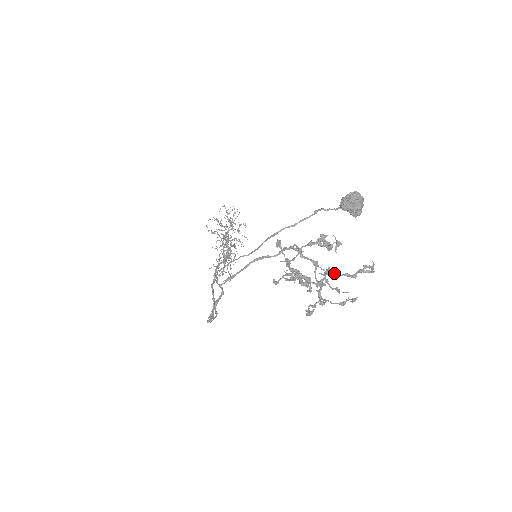
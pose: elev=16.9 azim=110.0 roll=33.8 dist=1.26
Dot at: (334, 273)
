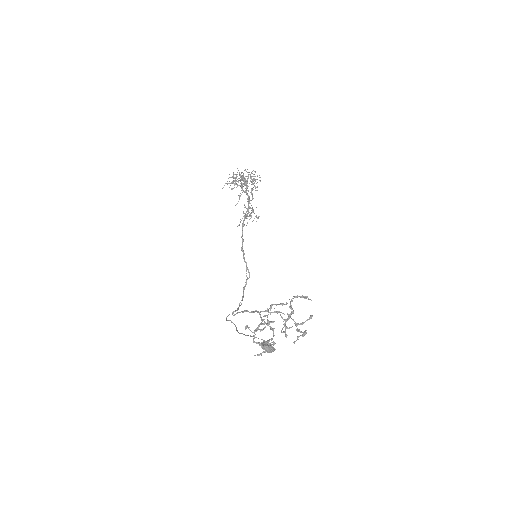
Dot at: occluded
